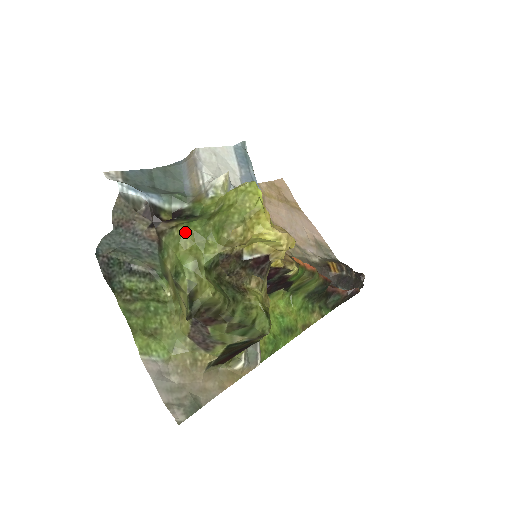
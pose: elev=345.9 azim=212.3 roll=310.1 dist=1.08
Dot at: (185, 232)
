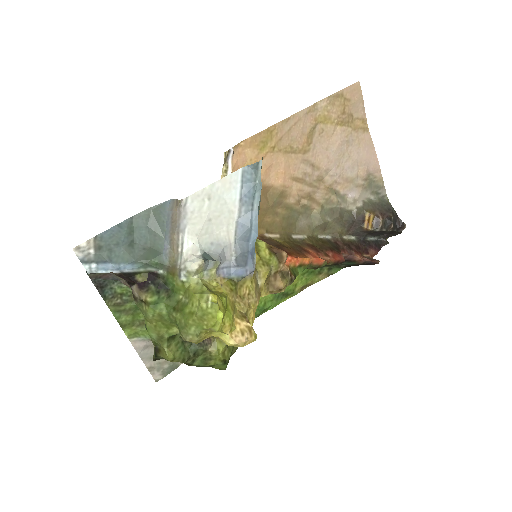
Dot at: (150, 314)
